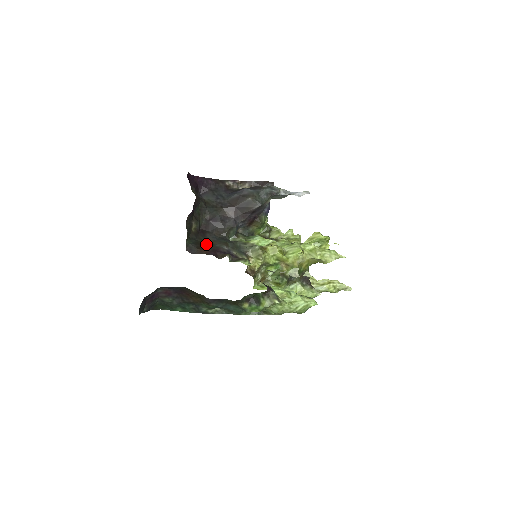
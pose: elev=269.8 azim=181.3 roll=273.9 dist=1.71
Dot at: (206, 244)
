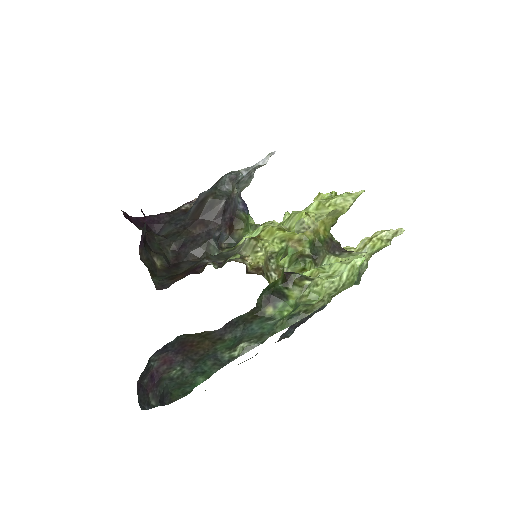
Dot at: (182, 272)
